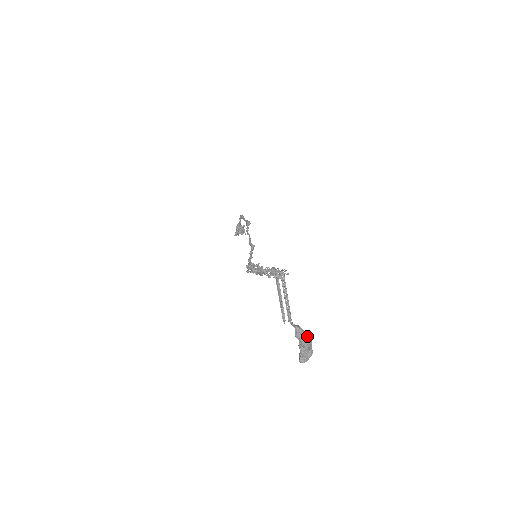
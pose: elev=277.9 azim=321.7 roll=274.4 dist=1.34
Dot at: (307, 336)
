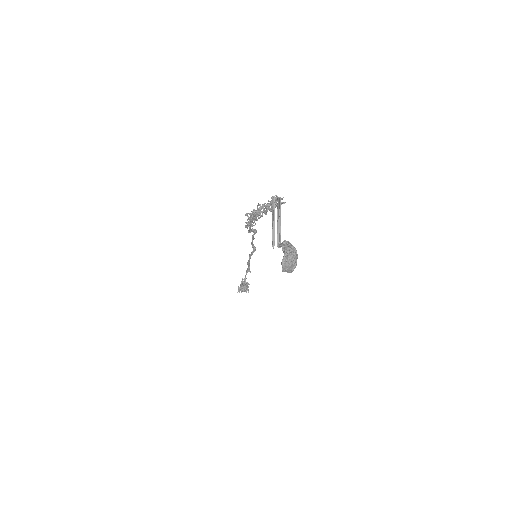
Dot at: (293, 246)
